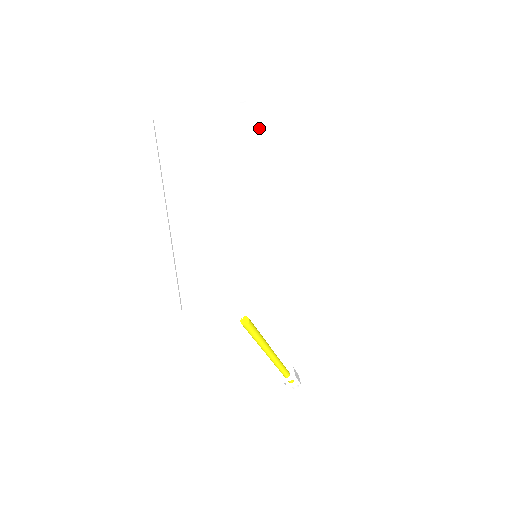
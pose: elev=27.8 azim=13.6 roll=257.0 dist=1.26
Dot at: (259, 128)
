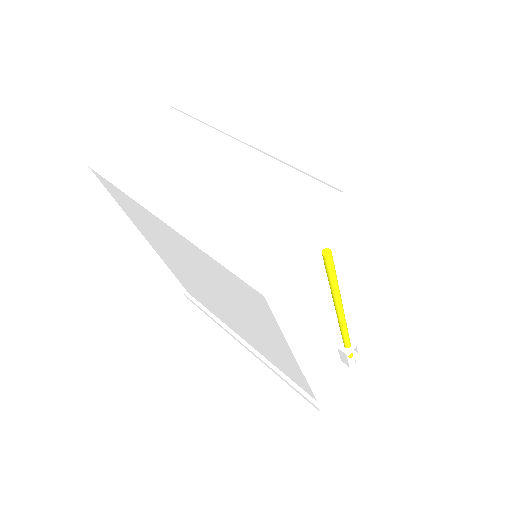
Dot at: (218, 117)
